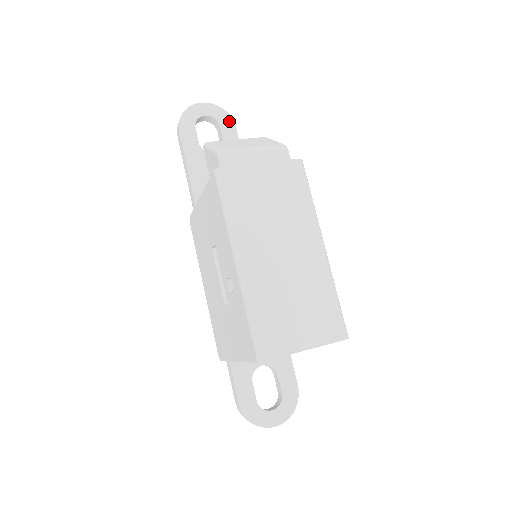
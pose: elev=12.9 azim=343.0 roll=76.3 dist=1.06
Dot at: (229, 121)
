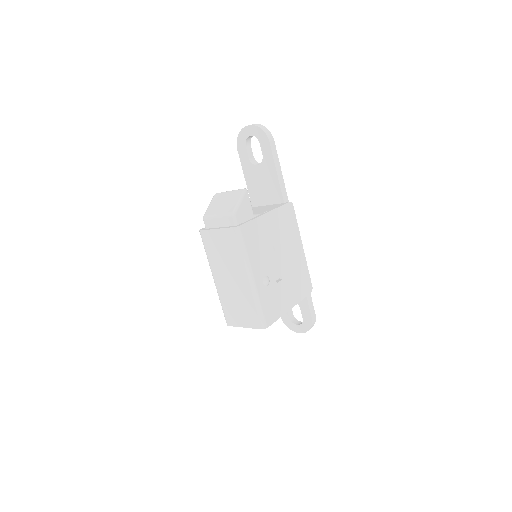
Dot at: (265, 138)
